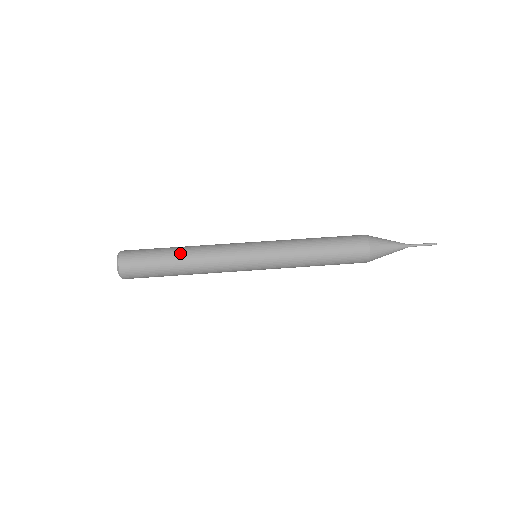
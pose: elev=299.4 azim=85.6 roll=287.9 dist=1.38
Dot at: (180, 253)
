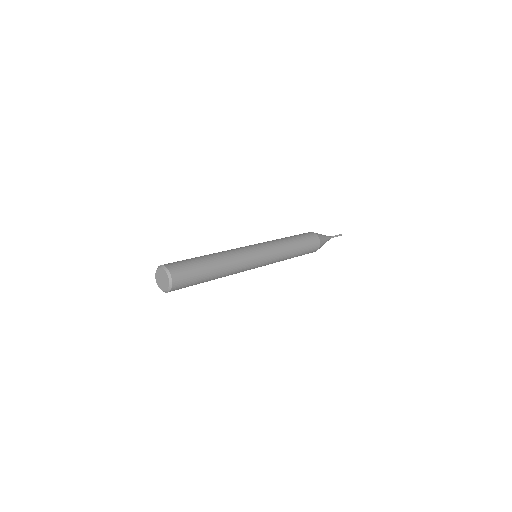
Dot at: (206, 255)
